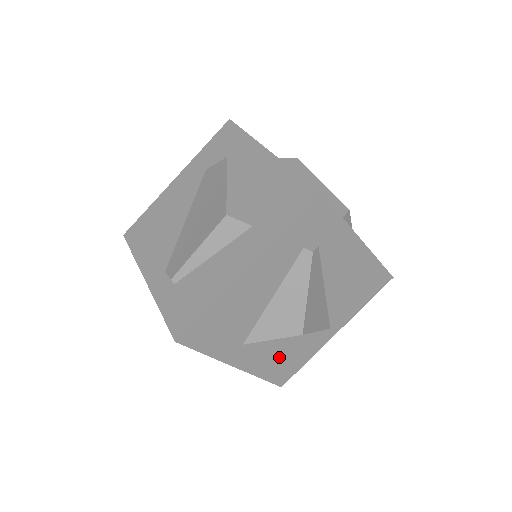
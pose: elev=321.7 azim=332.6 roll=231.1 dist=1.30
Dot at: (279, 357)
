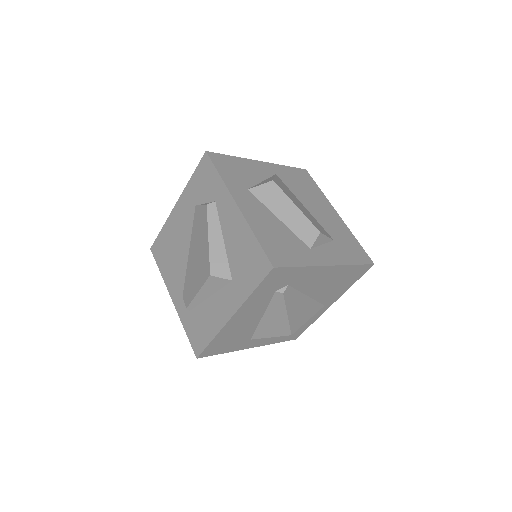
Dot at: occluded
